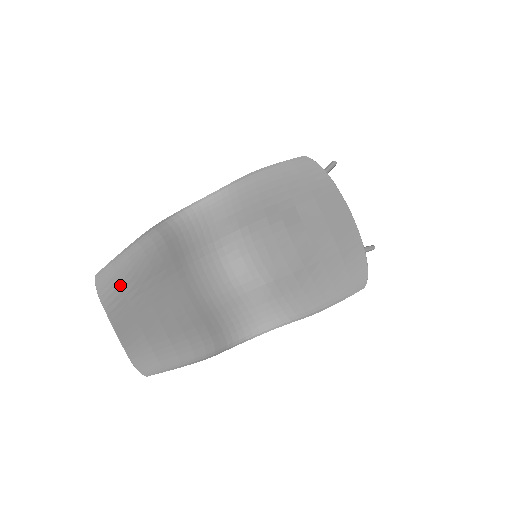
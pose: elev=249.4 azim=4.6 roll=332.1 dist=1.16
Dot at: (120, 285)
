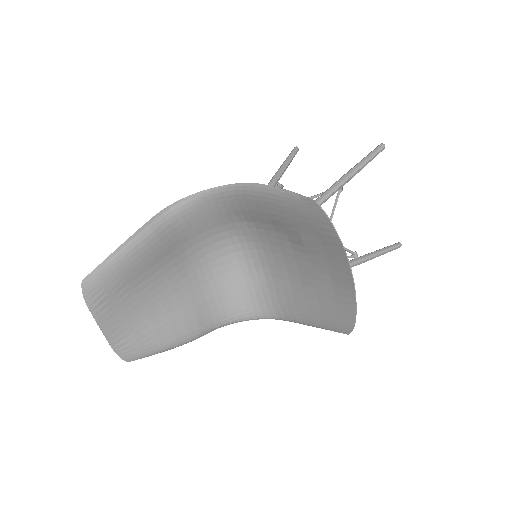
Dot at: (107, 288)
